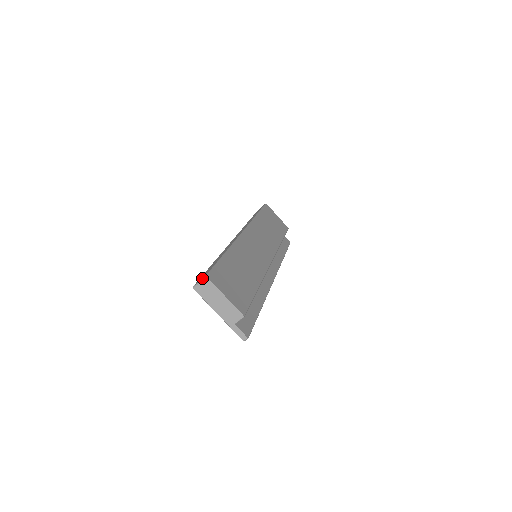
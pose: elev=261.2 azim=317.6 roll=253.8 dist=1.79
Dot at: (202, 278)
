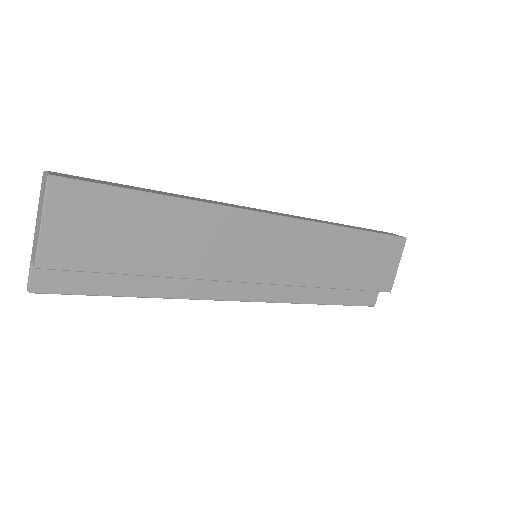
Dot at: (49, 172)
